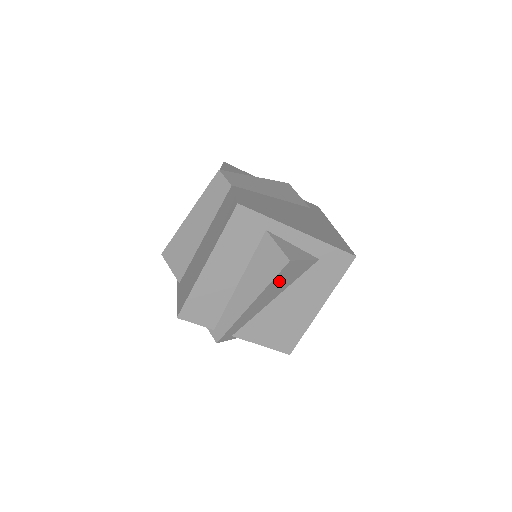
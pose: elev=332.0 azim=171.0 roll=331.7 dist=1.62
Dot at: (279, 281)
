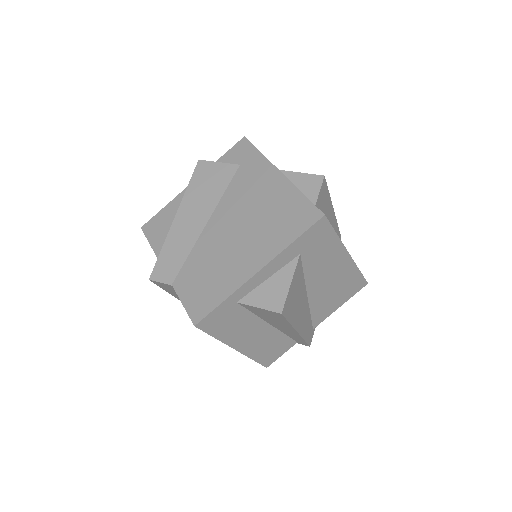
Dot at: (294, 308)
